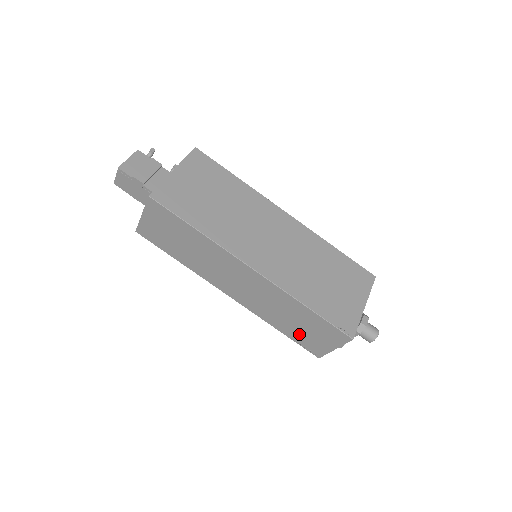
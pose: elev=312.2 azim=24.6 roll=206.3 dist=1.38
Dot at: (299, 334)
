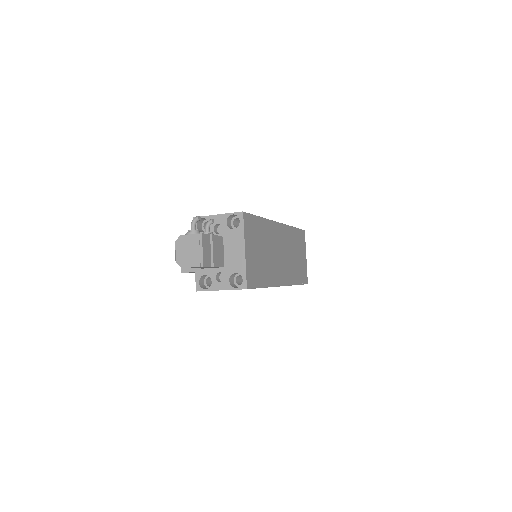
Dot at: occluded
